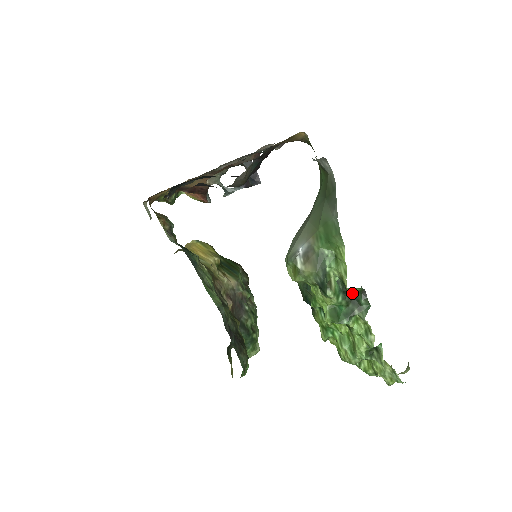
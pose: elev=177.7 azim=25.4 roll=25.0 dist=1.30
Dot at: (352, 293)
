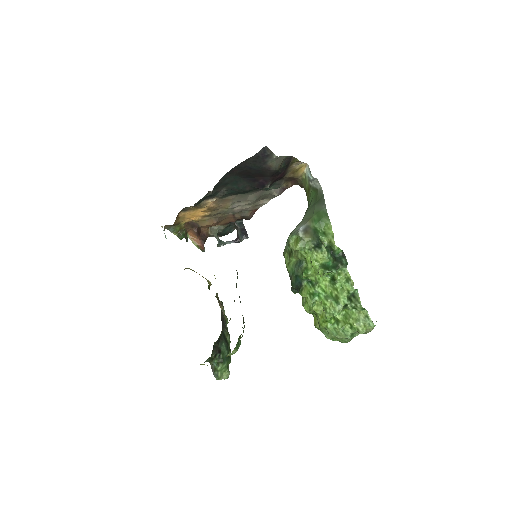
Dot at: (336, 255)
